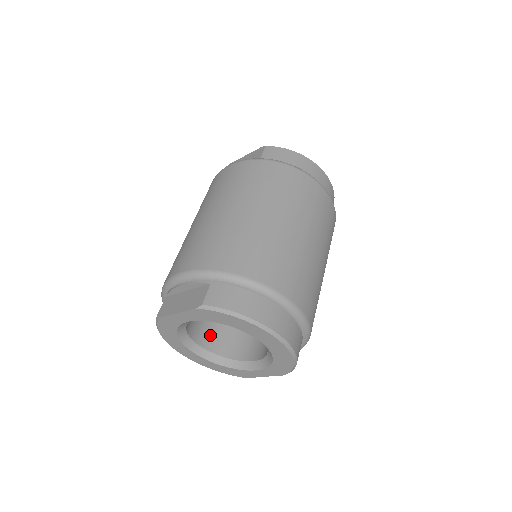
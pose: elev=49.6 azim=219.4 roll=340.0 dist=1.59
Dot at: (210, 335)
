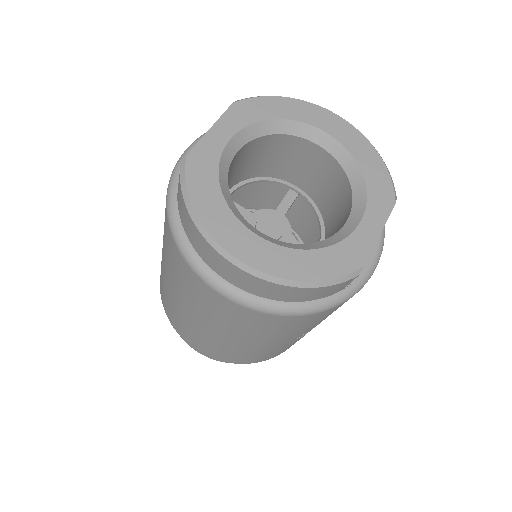
Dot at: occluded
